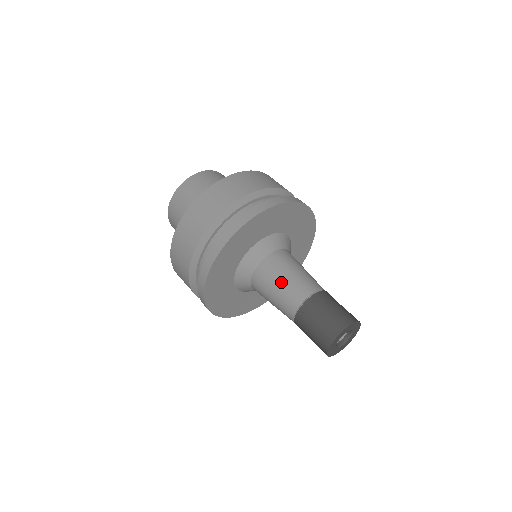
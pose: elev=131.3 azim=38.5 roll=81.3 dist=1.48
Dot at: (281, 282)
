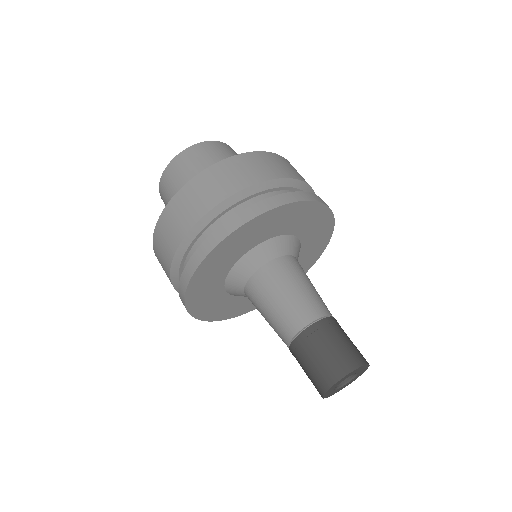
Dot at: (279, 299)
